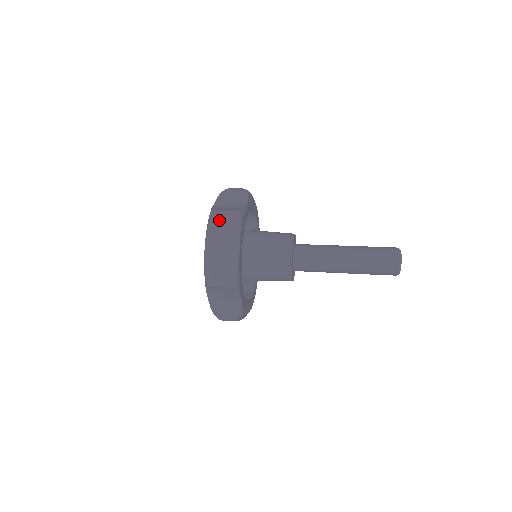
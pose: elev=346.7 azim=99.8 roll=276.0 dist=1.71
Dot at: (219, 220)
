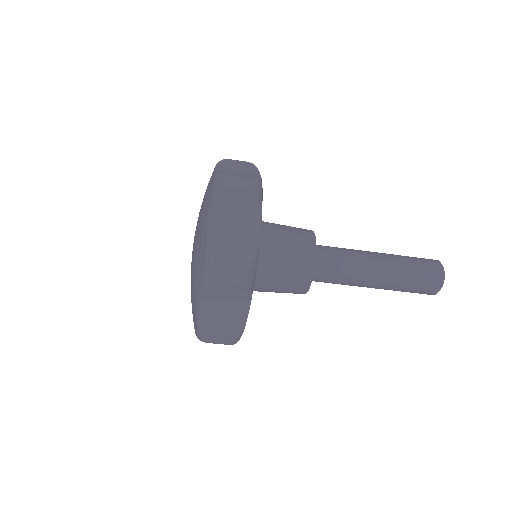
Dot at: occluded
